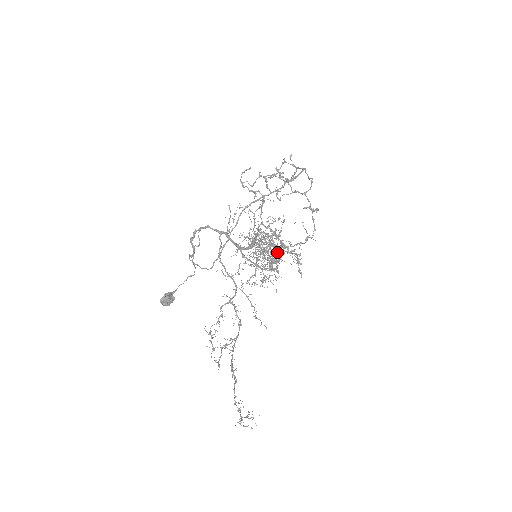
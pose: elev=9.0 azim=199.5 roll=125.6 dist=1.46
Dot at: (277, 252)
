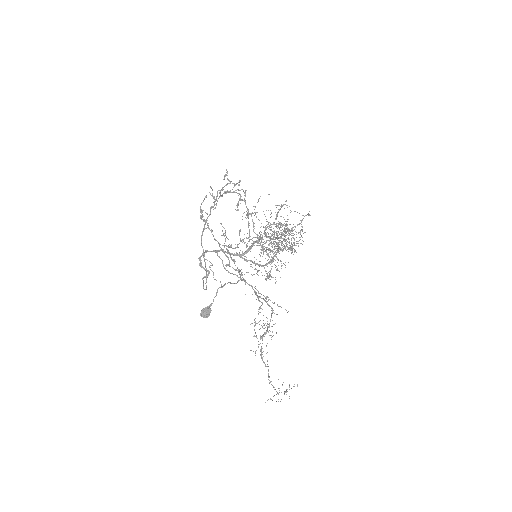
Dot at: occluded
